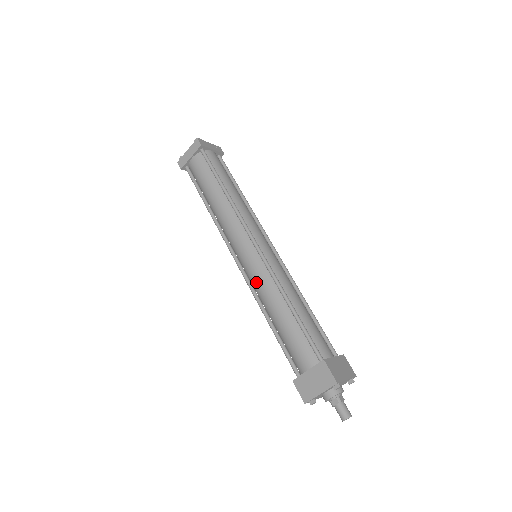
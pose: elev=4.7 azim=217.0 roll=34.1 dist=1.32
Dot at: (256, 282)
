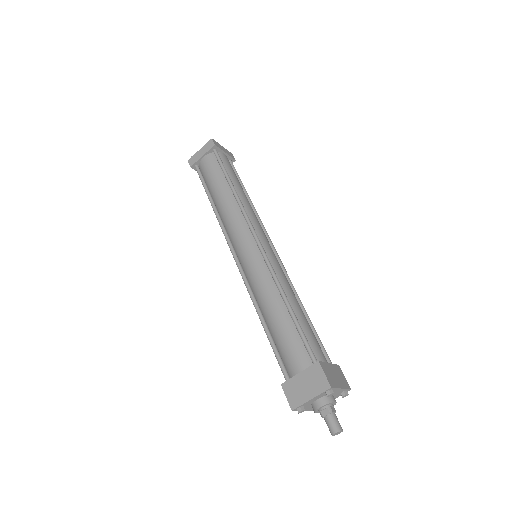
Dot at: (253, 279)
